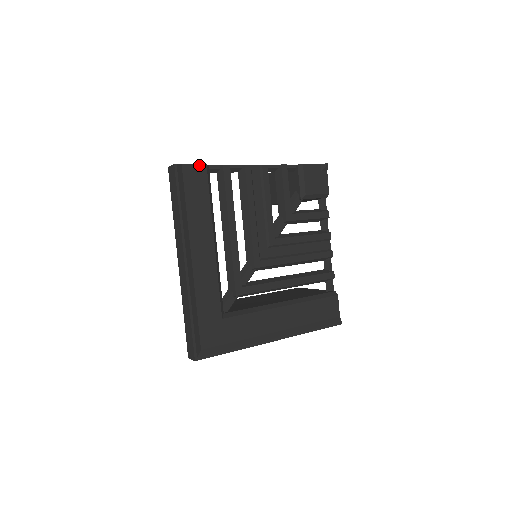
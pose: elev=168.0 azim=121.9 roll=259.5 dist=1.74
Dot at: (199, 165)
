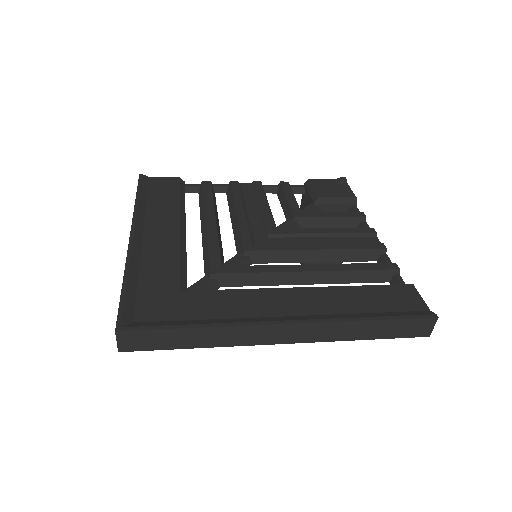
Dot at: (171, 178)
